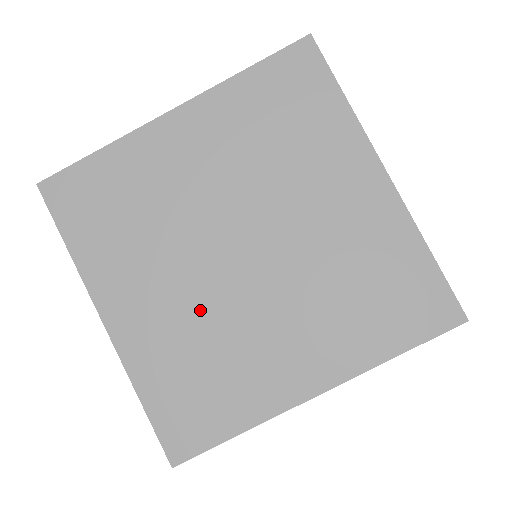
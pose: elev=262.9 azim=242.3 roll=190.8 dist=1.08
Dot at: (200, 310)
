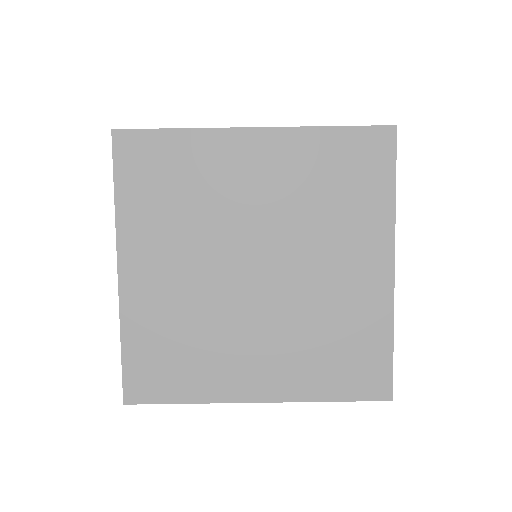
Dot at: (201, 299)
